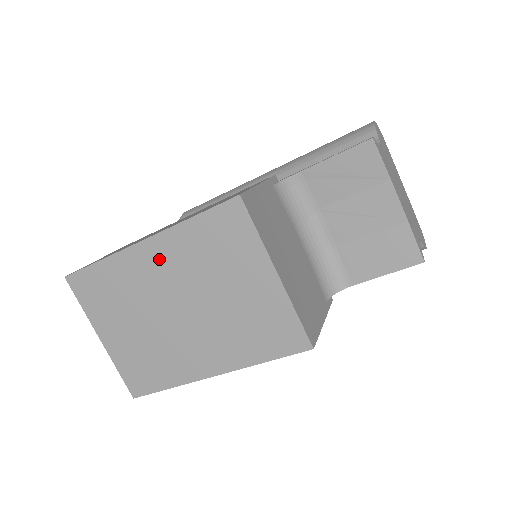
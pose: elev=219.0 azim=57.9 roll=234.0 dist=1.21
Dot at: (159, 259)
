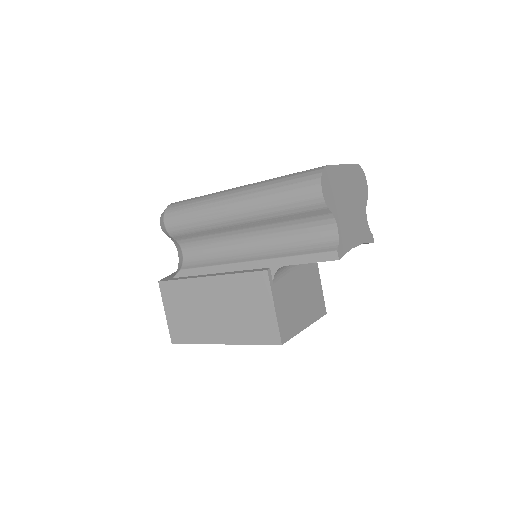
Dot at: occluded
